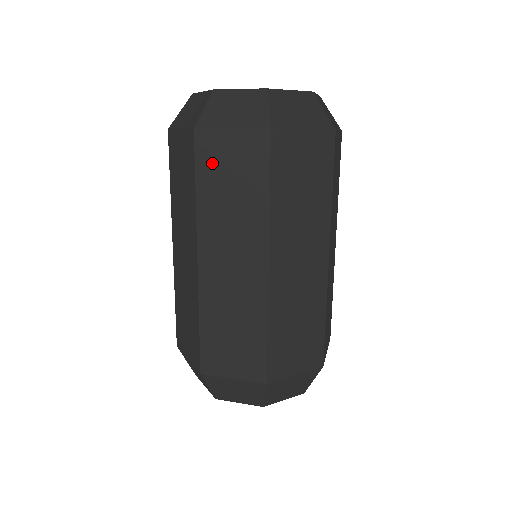
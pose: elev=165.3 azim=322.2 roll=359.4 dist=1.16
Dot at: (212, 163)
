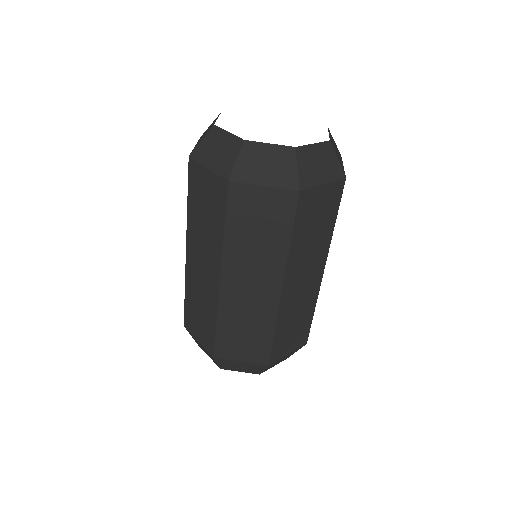
Dot at: (196, 188)
